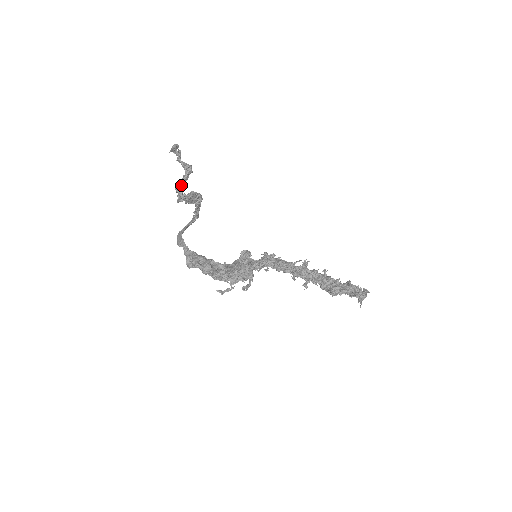
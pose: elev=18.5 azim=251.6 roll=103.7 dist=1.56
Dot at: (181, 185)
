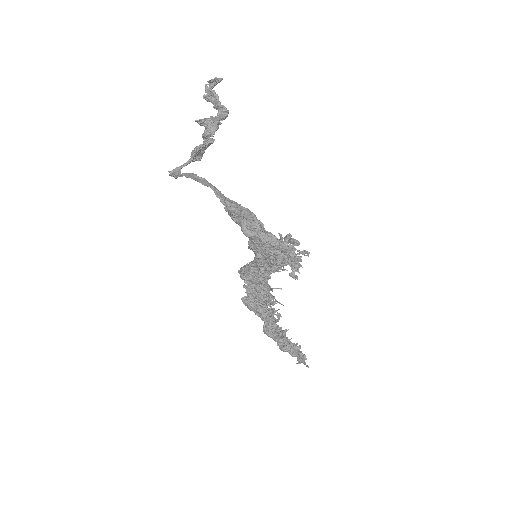
Dot at: (217, 122)
